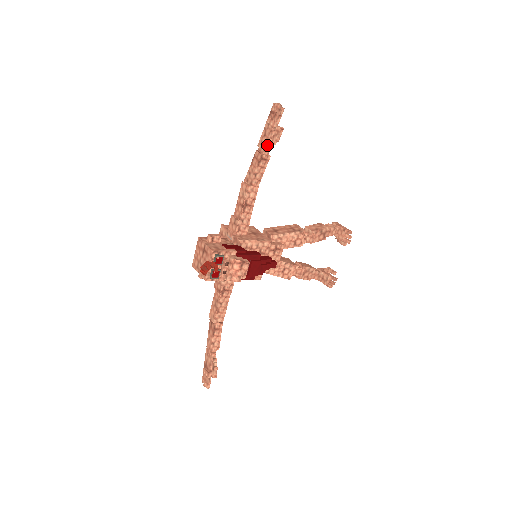
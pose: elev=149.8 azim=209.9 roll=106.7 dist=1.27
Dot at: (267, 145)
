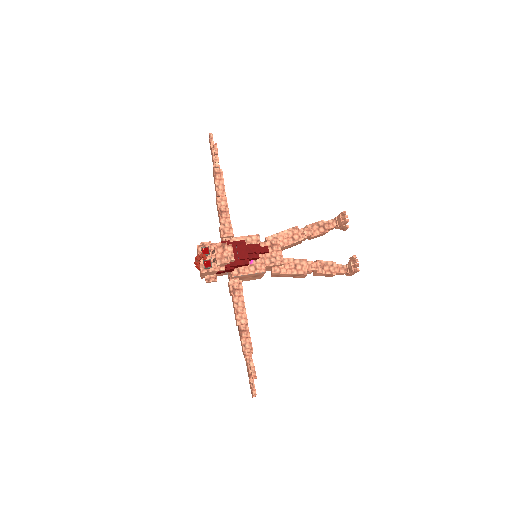
Dot at: (214, 162)
